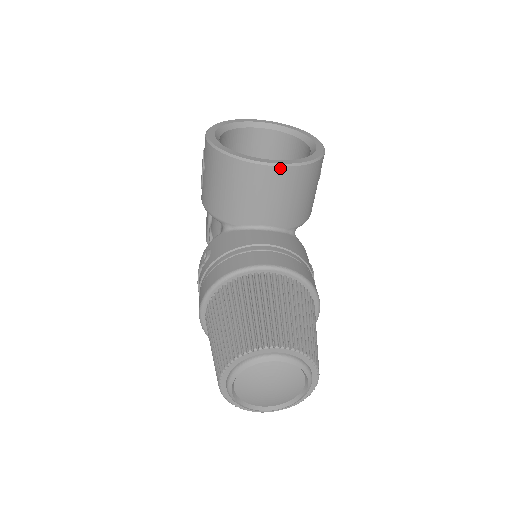
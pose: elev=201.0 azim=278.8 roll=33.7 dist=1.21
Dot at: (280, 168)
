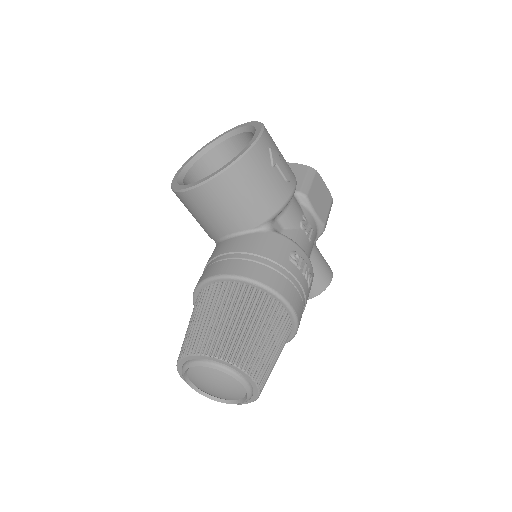
Dot at: (201, 187)
